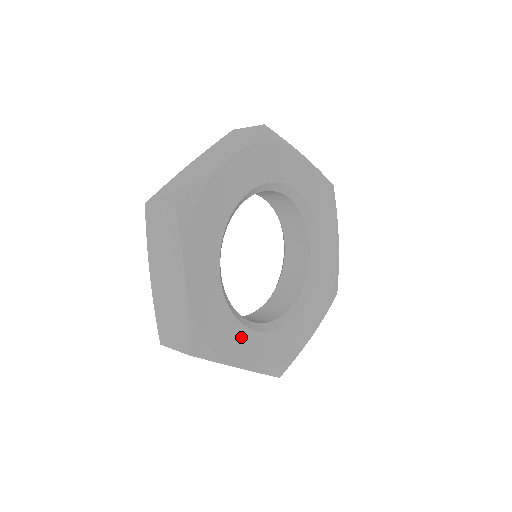
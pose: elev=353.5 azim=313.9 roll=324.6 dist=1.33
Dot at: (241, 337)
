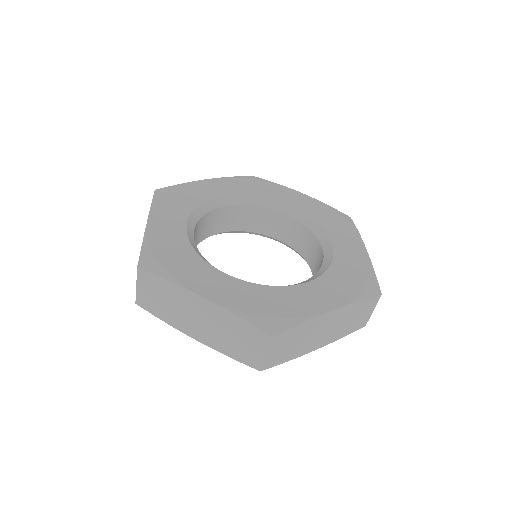
Dot at: (300, 294)
